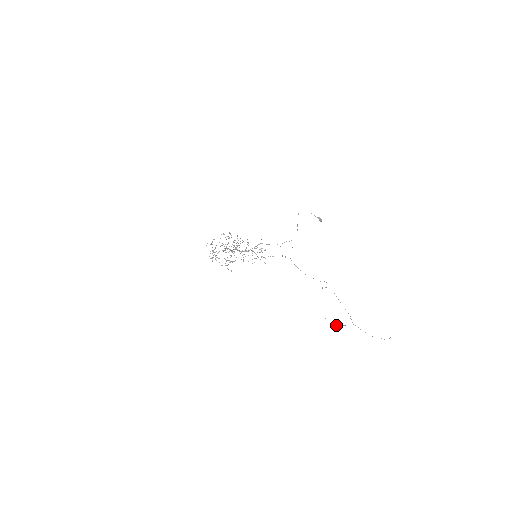
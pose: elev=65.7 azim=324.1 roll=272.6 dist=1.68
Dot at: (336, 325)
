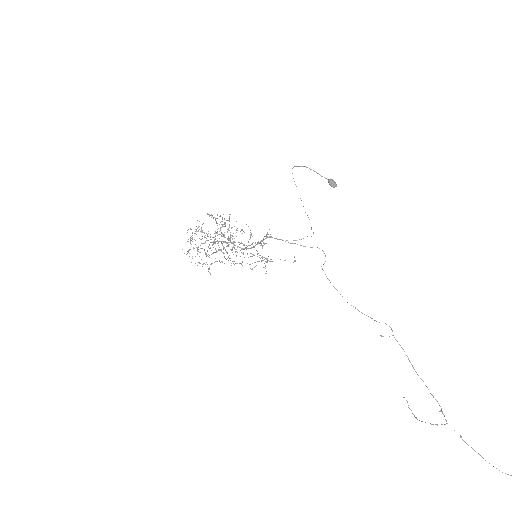
Dot at: occluded
